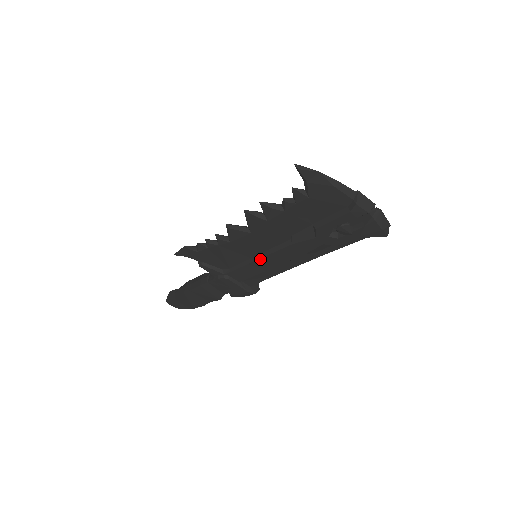
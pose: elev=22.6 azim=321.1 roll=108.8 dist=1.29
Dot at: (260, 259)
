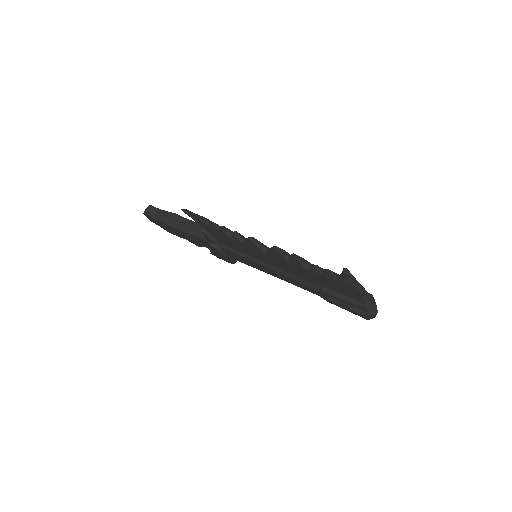
Dot at: (259, 264)
